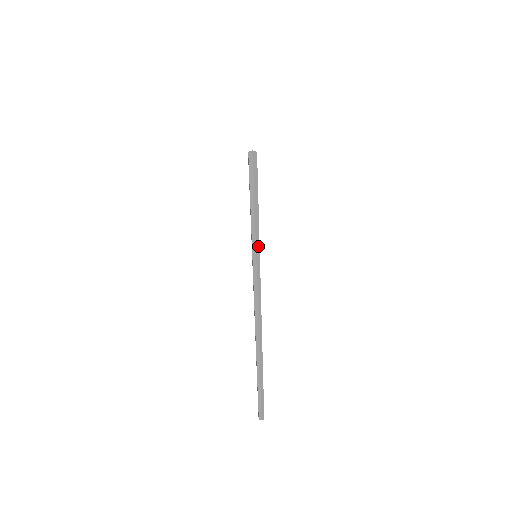
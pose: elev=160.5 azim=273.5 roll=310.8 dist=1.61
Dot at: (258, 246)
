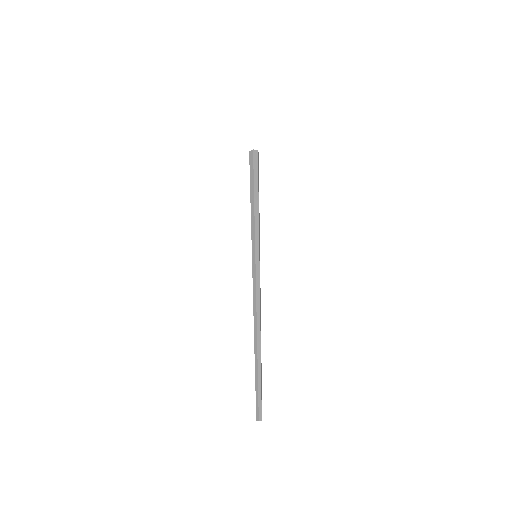
Dot at: (257, 246)
